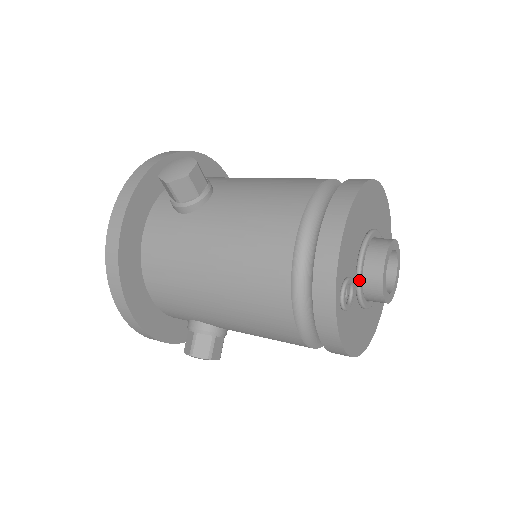
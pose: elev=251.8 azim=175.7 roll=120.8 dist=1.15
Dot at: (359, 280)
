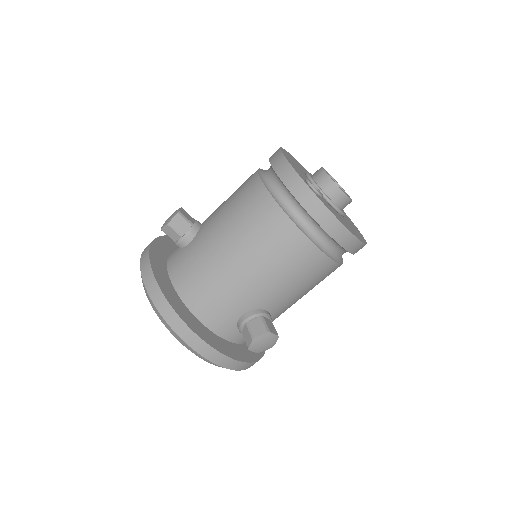
Dot at: (318, 188)
